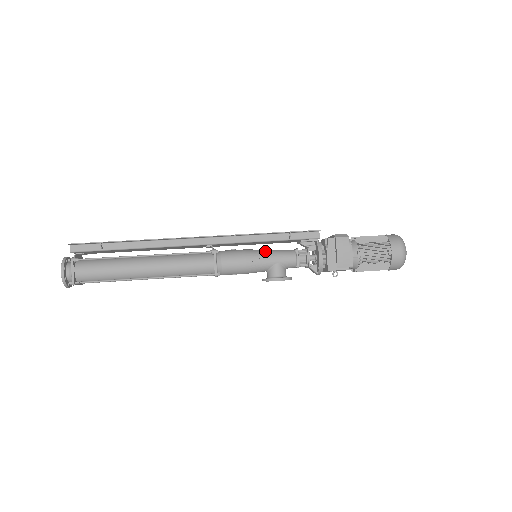
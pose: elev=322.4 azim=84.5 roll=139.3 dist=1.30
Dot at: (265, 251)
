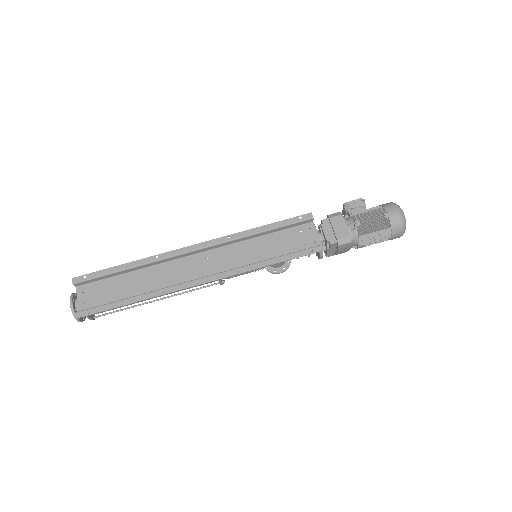
Dot at: occluded
